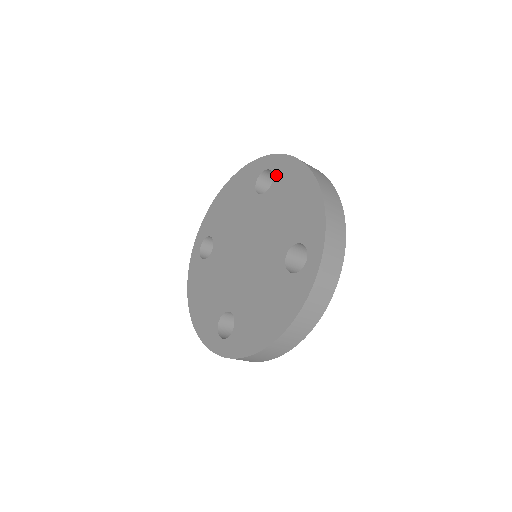
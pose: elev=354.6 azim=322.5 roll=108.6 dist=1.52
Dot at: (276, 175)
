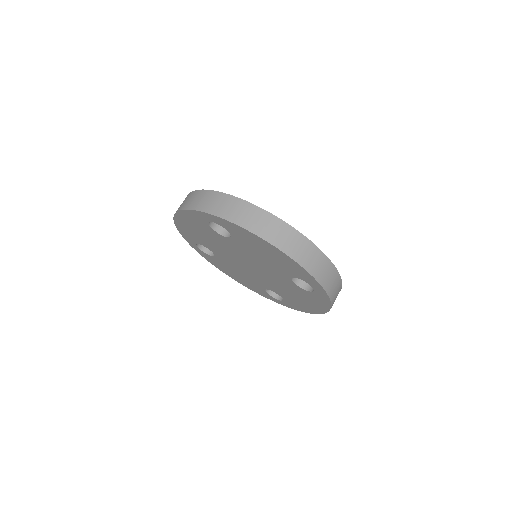
Dot at: (229, 231)
